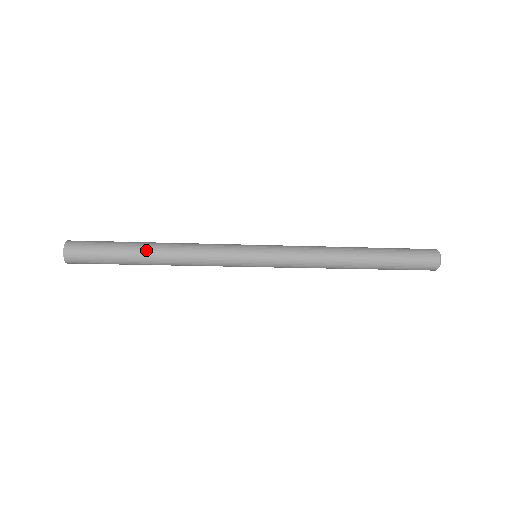
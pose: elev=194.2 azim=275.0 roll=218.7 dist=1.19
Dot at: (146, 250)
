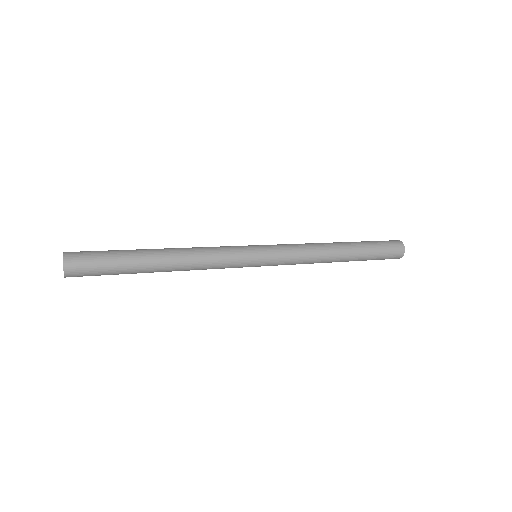
Dot at: (154, 260)
